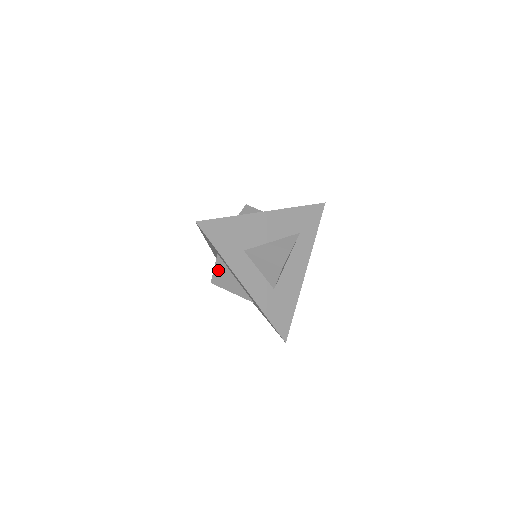
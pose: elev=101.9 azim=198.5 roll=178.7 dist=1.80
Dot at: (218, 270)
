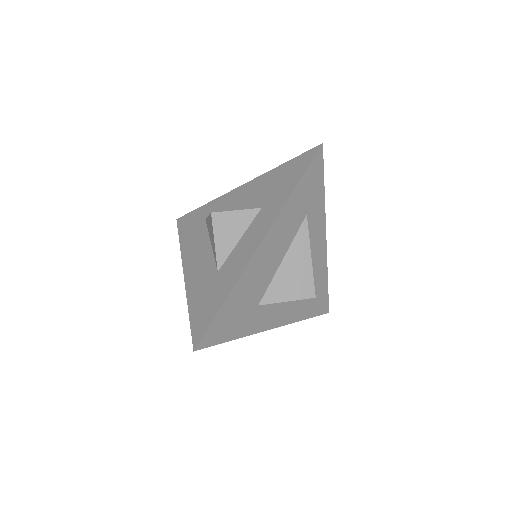
Dot at: occluded
